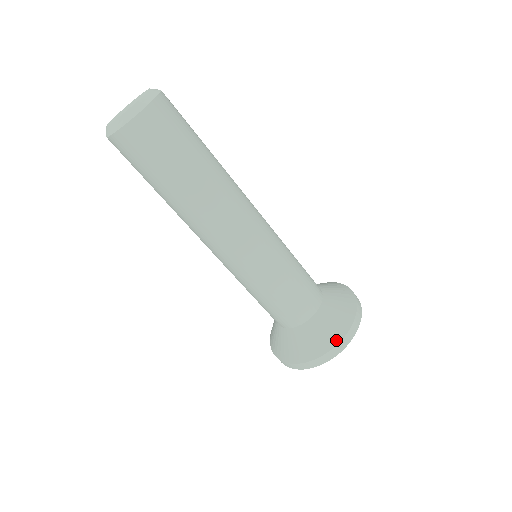
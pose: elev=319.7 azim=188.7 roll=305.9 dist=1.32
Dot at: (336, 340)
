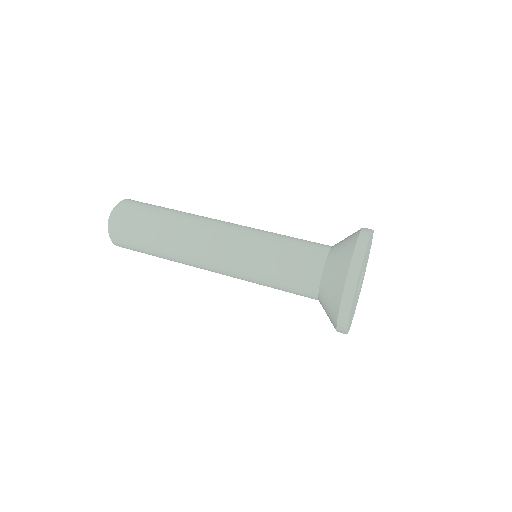
Dot at: (345, 271)
